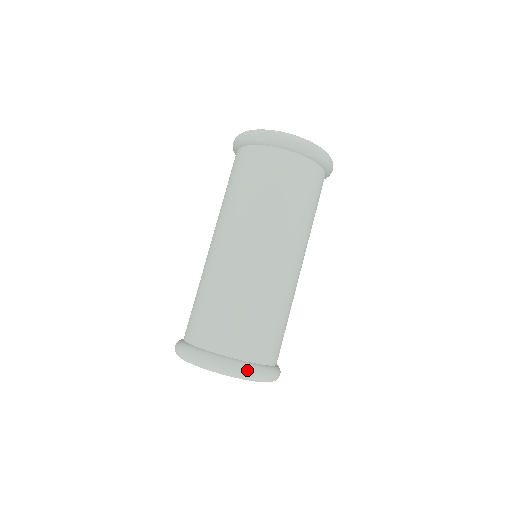
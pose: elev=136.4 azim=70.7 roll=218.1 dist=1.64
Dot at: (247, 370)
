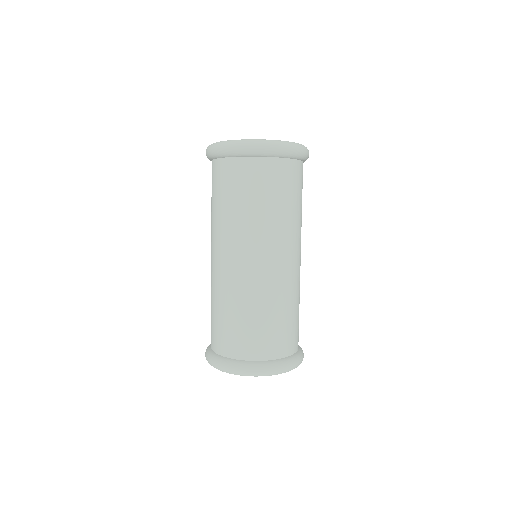
Dot at: (291, 364)
